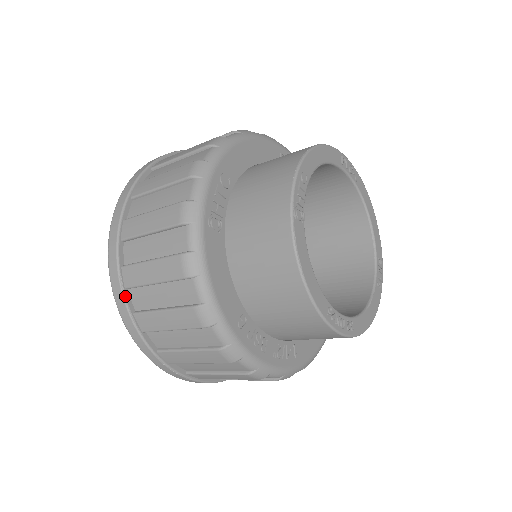
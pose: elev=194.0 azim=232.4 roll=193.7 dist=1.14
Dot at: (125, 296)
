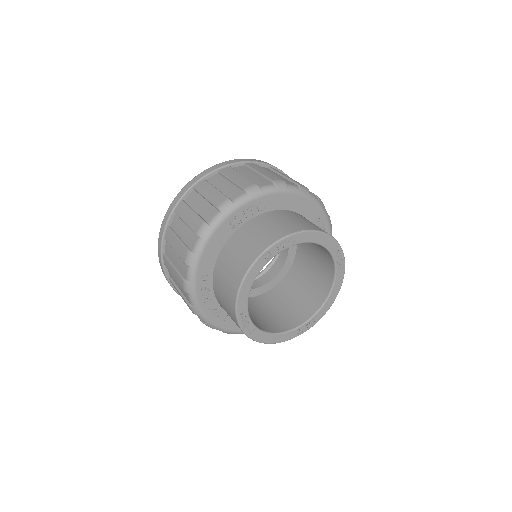
Dot at: (171, 215)
